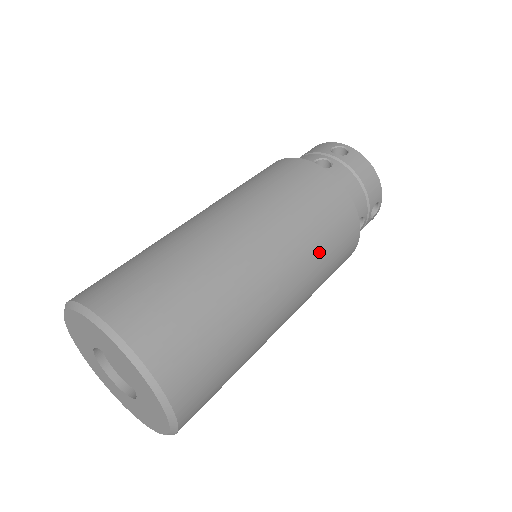
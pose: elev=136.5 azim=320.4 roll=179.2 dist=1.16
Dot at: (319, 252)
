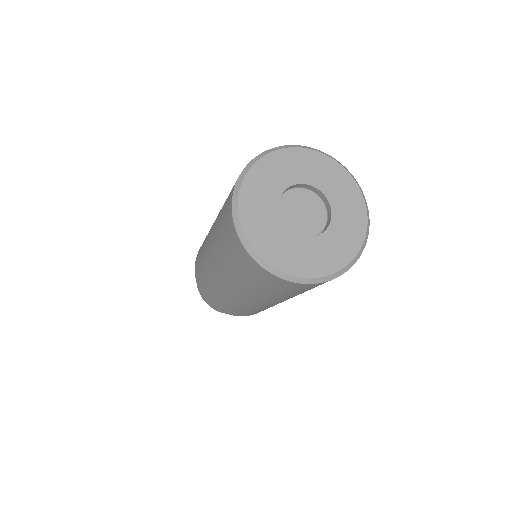
Dot at: occluded
